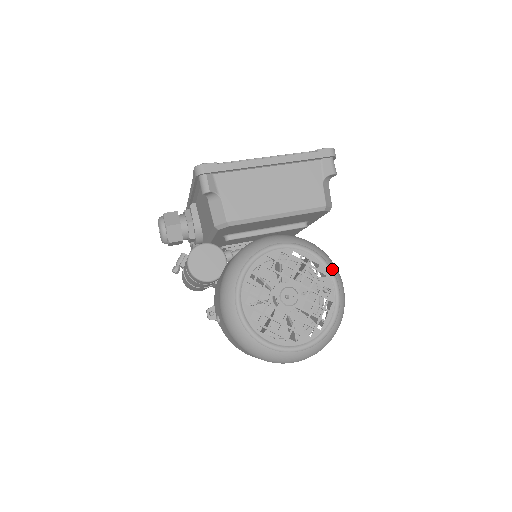
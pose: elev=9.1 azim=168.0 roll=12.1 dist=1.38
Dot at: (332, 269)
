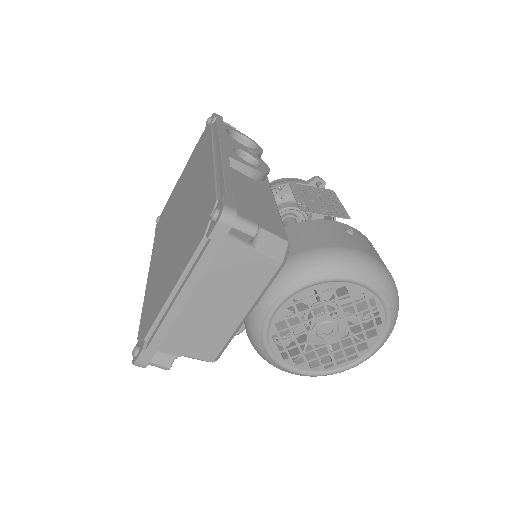
Dot at: (346, 275)
